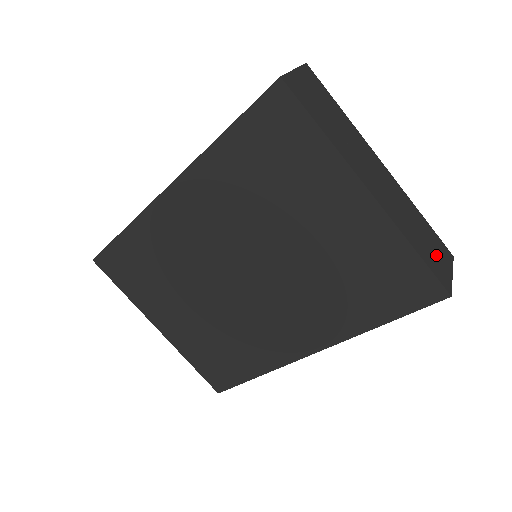
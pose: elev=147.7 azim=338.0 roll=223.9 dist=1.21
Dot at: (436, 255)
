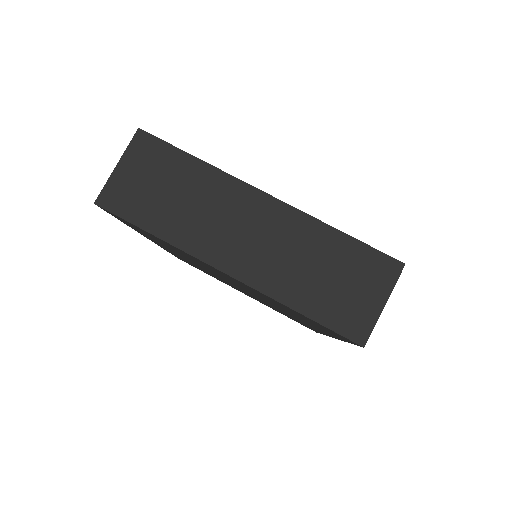
Dot at: (352, 291)
